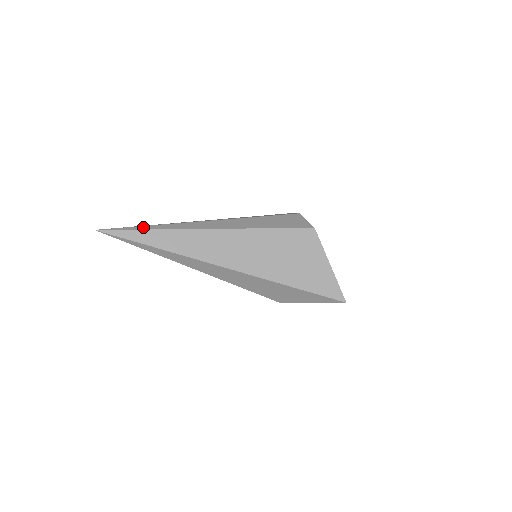
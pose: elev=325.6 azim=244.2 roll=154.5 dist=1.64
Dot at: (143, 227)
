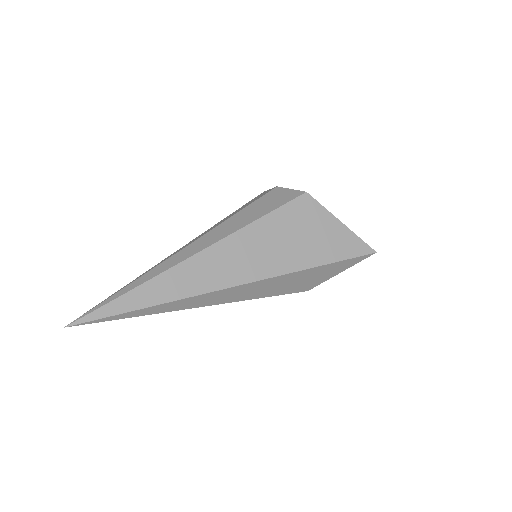
Dot at: (121, 291)
